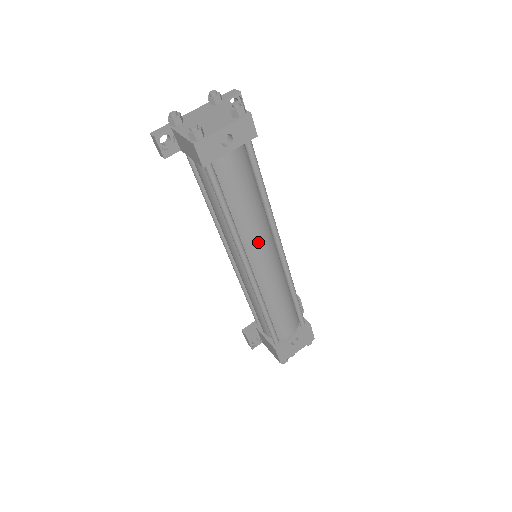
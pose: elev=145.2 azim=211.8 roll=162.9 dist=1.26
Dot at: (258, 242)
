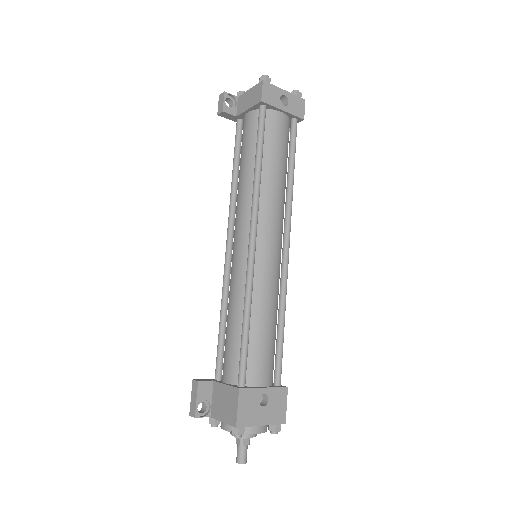
Dot at: (272, 214)
